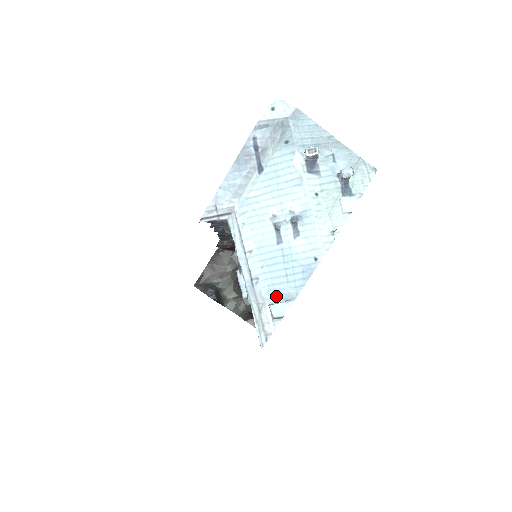
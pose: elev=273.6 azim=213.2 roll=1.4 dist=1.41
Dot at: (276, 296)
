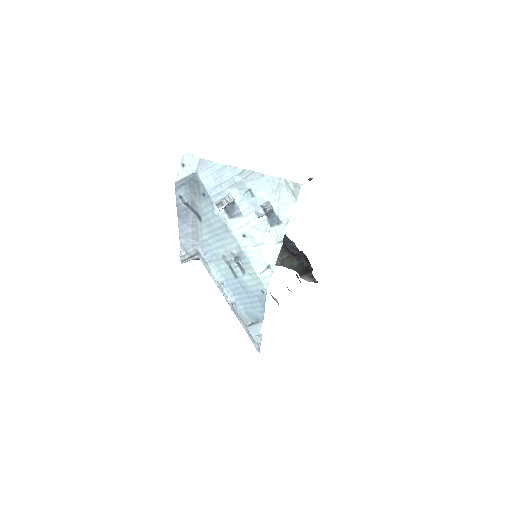
Dot at: (251, 317)
